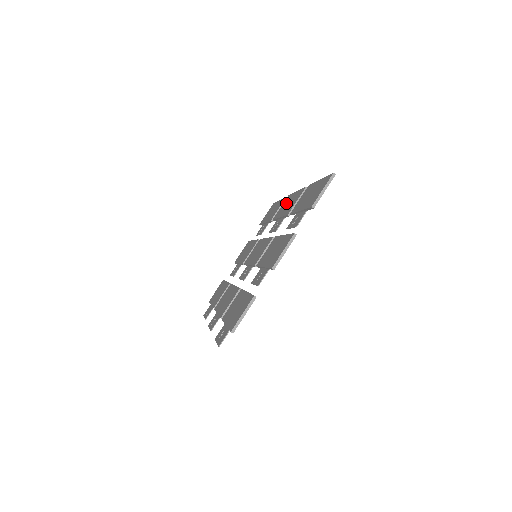
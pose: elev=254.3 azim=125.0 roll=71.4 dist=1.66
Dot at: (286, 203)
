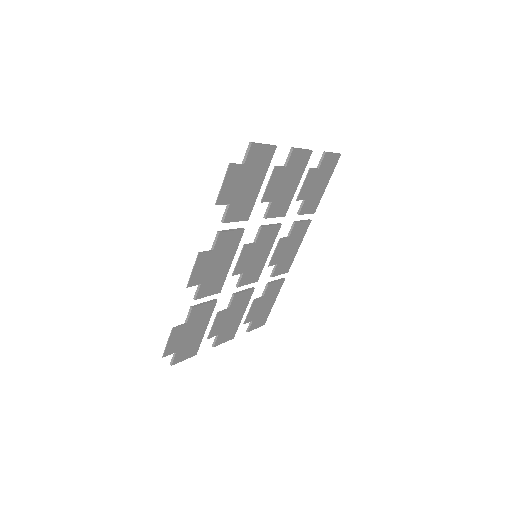
Dot at: occluded
